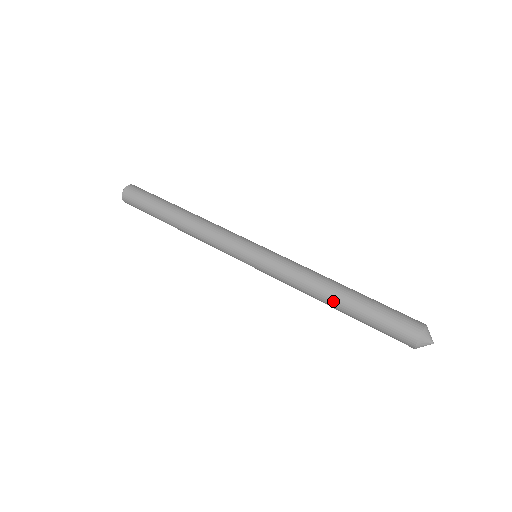
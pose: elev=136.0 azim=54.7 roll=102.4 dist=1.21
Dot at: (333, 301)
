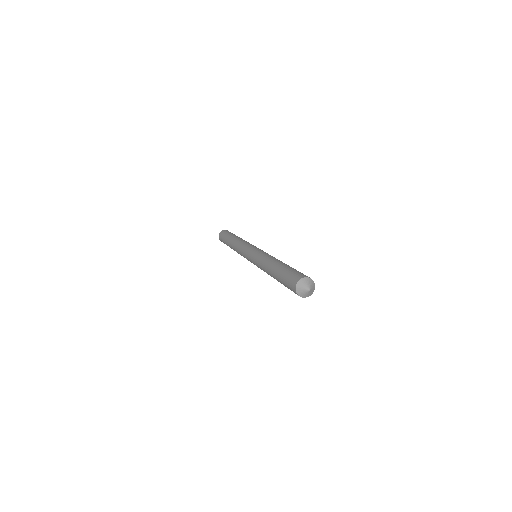
Dot at: (271, 268)
